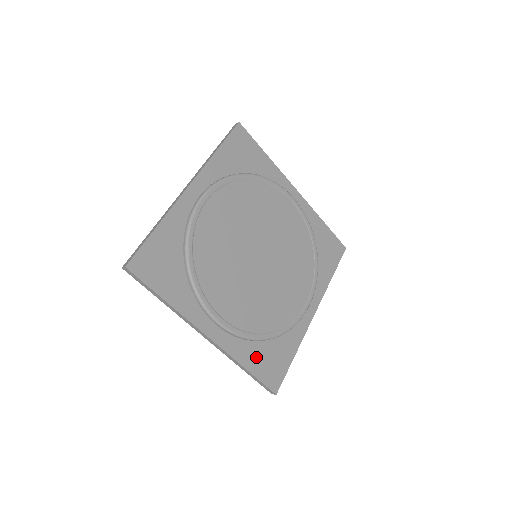
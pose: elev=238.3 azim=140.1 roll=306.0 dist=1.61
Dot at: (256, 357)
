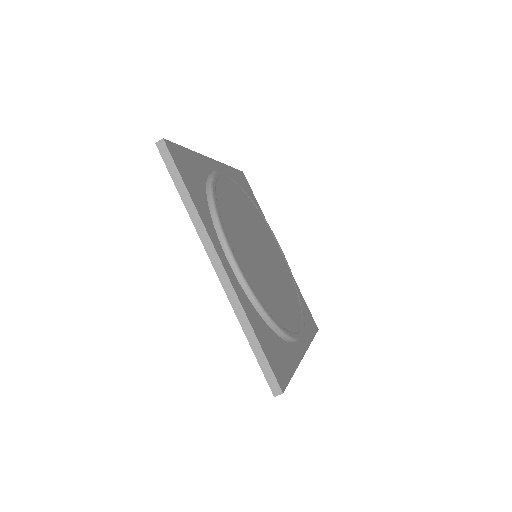
Dot at: (262, 332)
